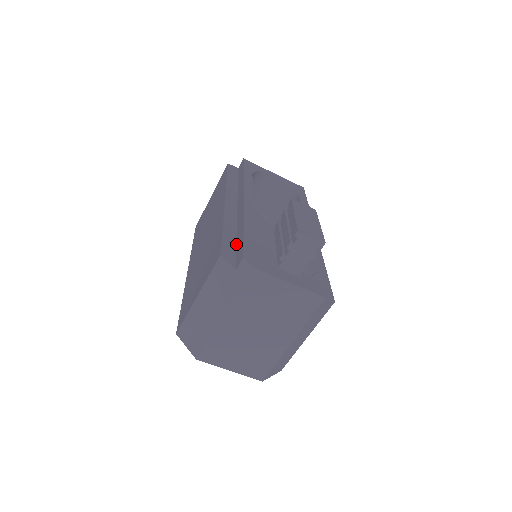
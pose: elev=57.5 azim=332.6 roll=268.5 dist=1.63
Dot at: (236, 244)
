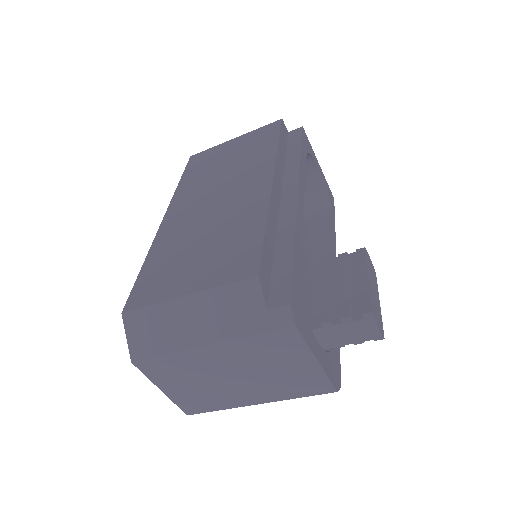
Dot at: (273, 261)
